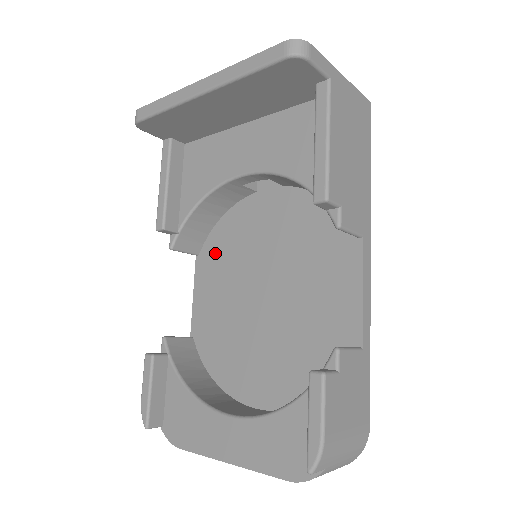
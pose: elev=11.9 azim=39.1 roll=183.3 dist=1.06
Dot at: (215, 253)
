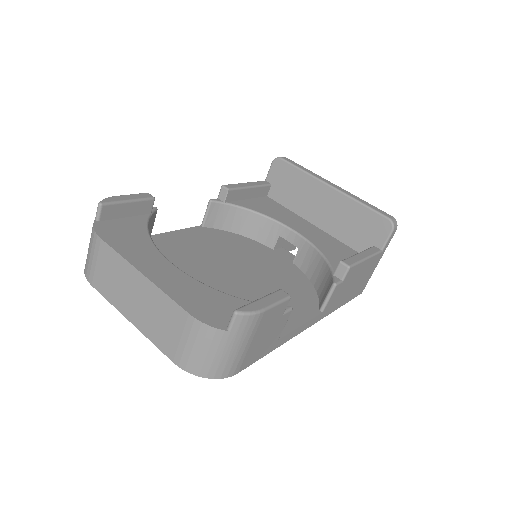
Dot at: (217, 236)
